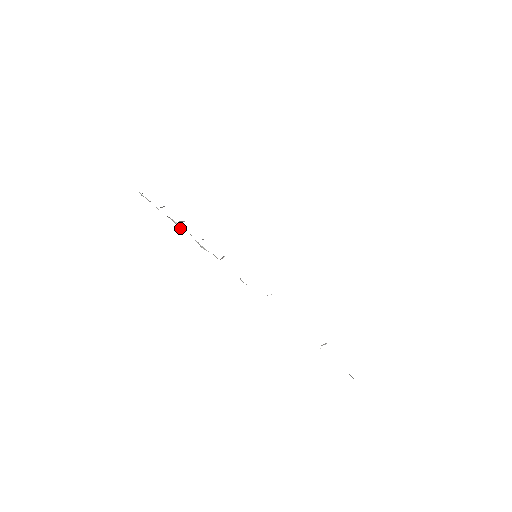
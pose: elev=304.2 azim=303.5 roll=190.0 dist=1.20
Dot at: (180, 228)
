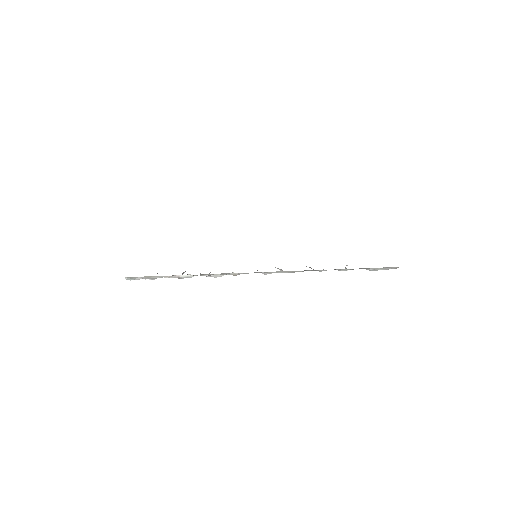
Dot at: occluded
